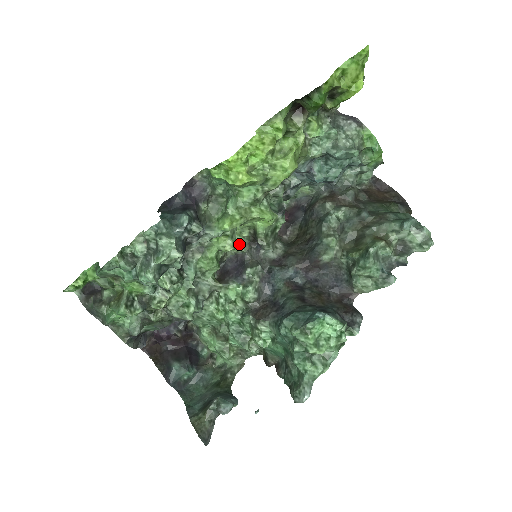
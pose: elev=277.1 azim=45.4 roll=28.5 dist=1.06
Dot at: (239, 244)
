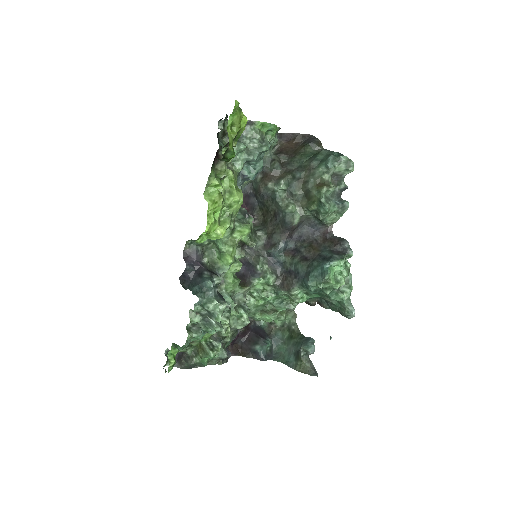
Dot at: (237, 255)
